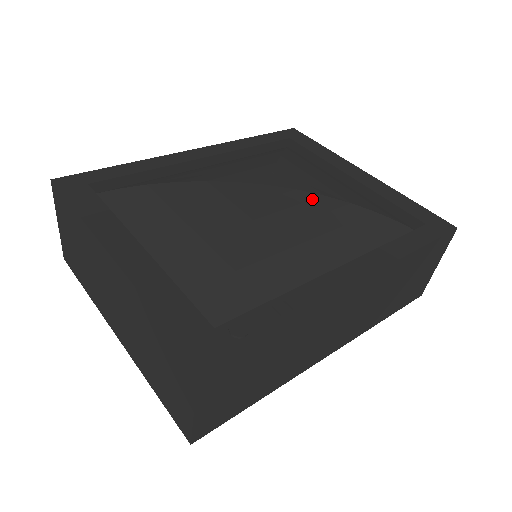
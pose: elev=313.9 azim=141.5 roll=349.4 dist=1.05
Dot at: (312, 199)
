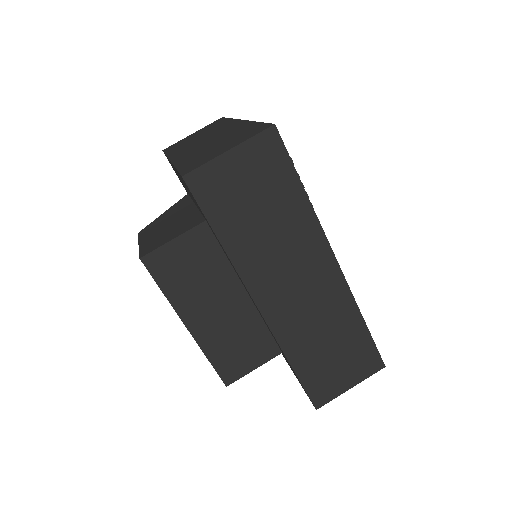
Dot at: occluded
